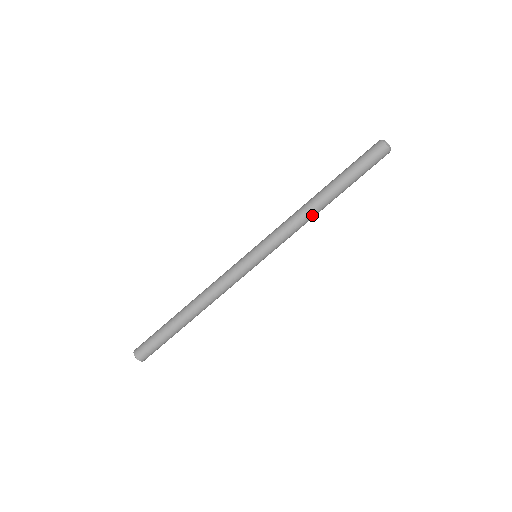
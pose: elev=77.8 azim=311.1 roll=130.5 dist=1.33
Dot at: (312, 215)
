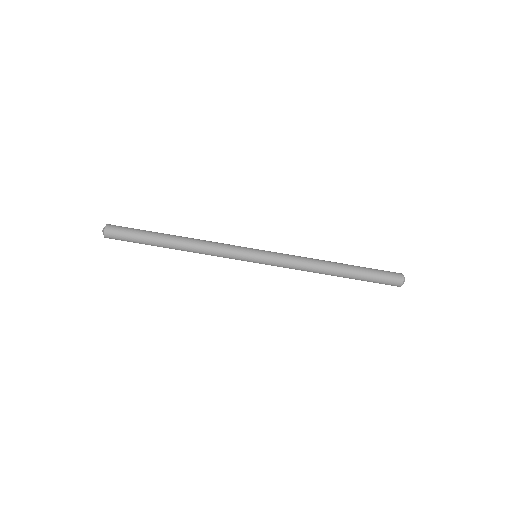
Dot at: (318, 268)
